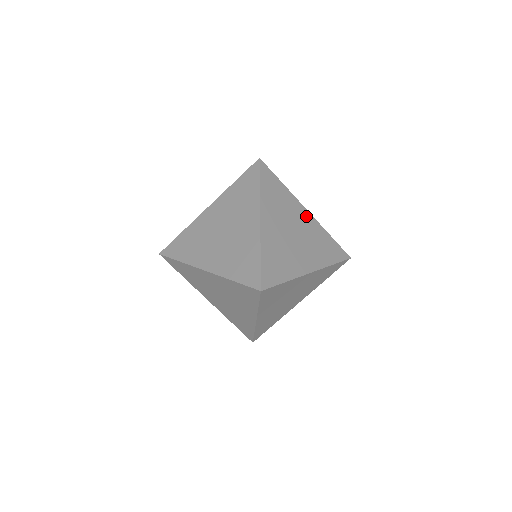
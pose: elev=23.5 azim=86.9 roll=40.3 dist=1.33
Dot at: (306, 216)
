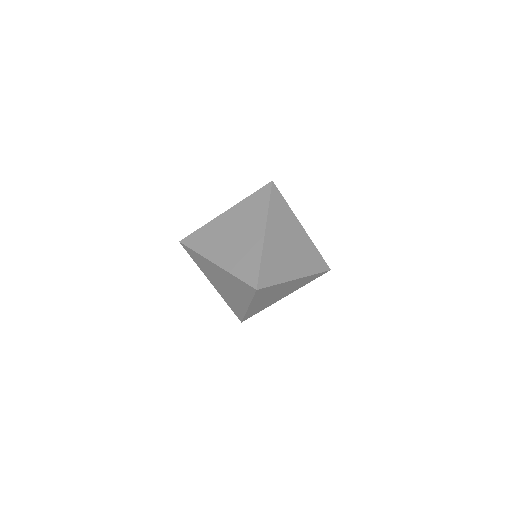
Dot at: (301, 232)
